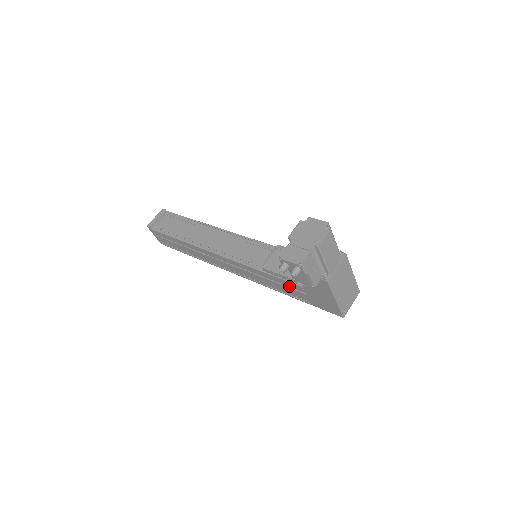
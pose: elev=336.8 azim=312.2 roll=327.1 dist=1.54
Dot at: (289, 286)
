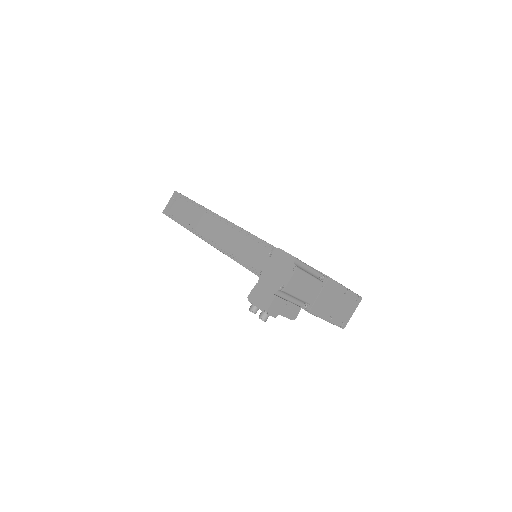
Dot at: occluded
